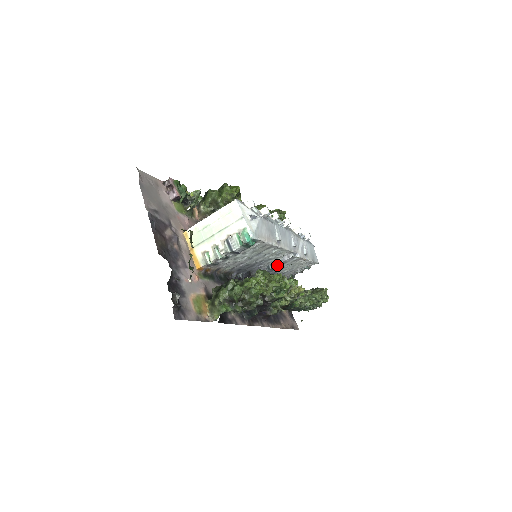
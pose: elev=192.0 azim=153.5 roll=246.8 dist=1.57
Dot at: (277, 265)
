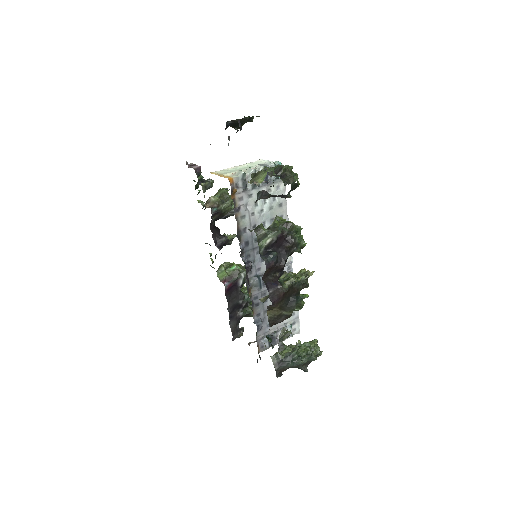
Dot at: occluded
